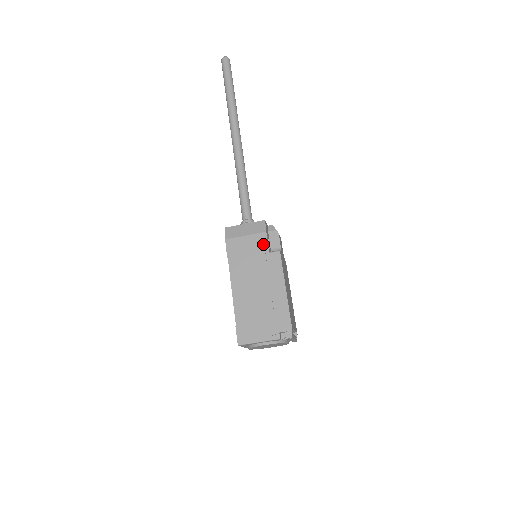
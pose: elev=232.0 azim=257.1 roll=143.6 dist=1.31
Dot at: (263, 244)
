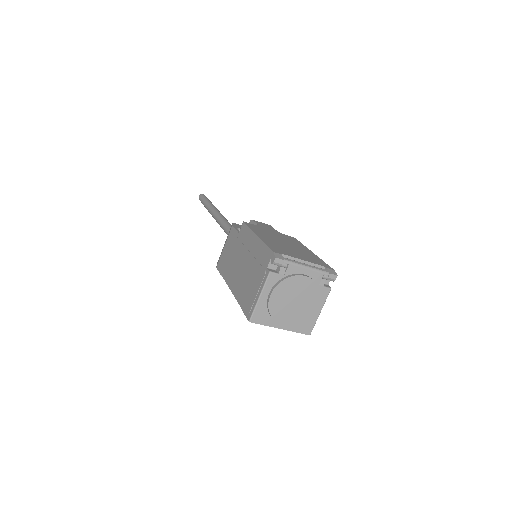
Dot at: (233, 234)
